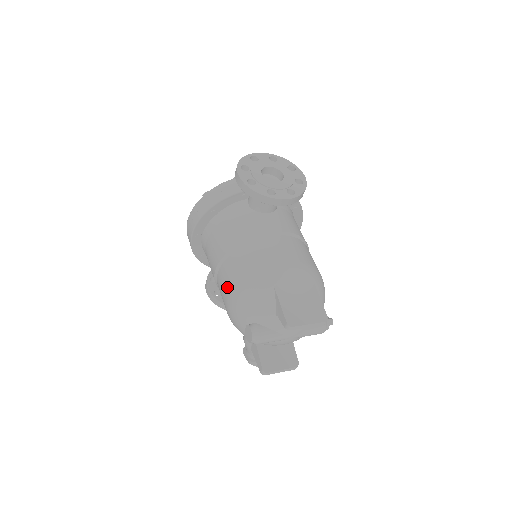
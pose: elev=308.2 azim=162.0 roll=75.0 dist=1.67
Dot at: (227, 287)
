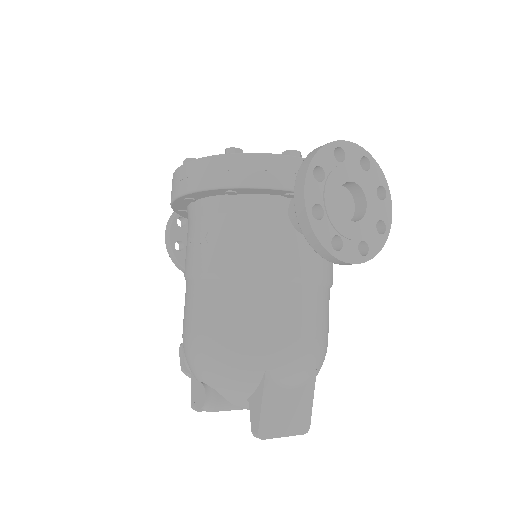
Dot at: (199, 319)
